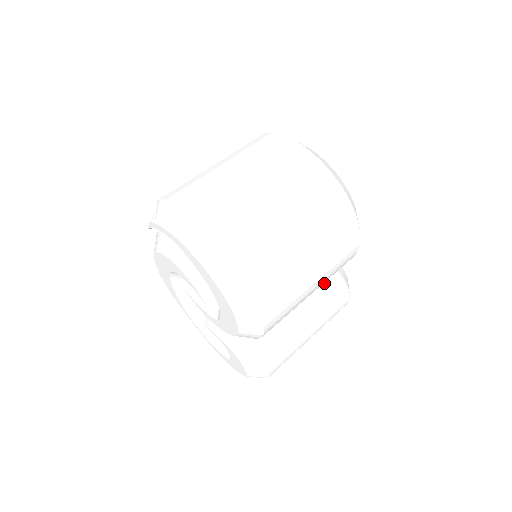
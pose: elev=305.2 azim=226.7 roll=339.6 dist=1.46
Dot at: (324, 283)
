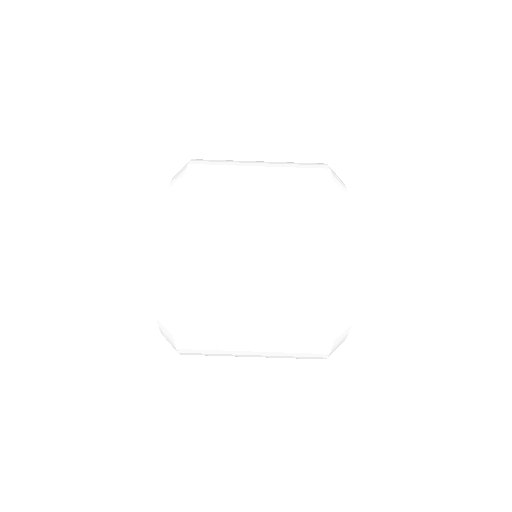
Dot at: occluded
